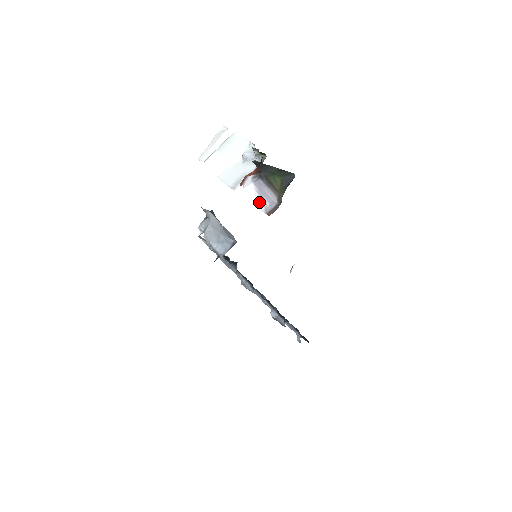
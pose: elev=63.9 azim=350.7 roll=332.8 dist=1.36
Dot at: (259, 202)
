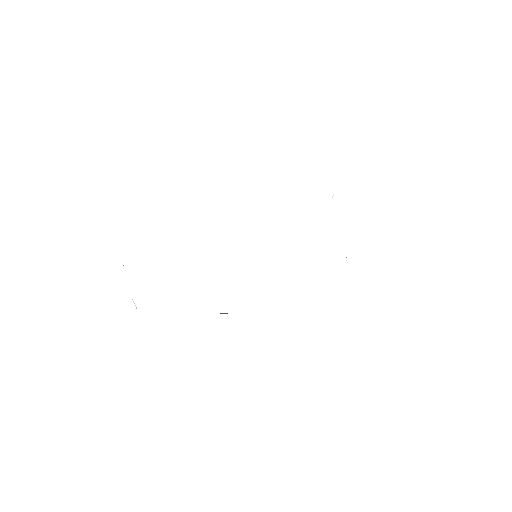
Dot at: occluded
